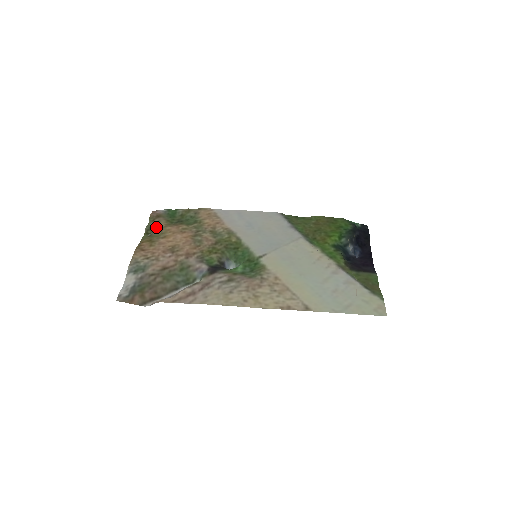
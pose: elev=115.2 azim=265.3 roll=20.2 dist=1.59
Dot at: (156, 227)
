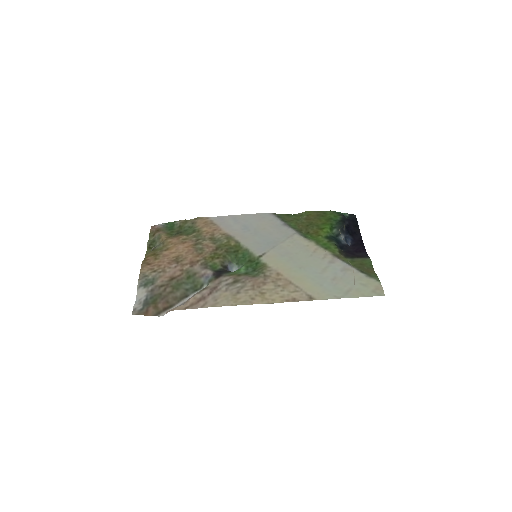
Dot at: (157, 241)
